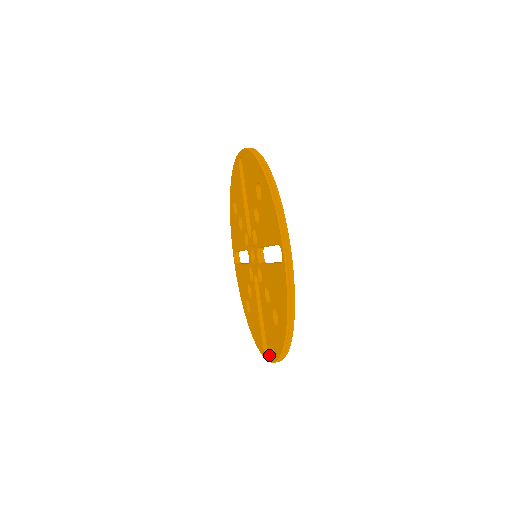
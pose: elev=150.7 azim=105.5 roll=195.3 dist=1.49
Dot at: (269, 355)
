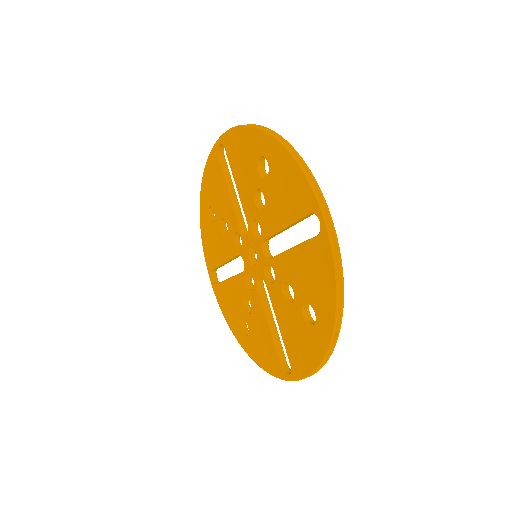
Dot at: (296, 371)
